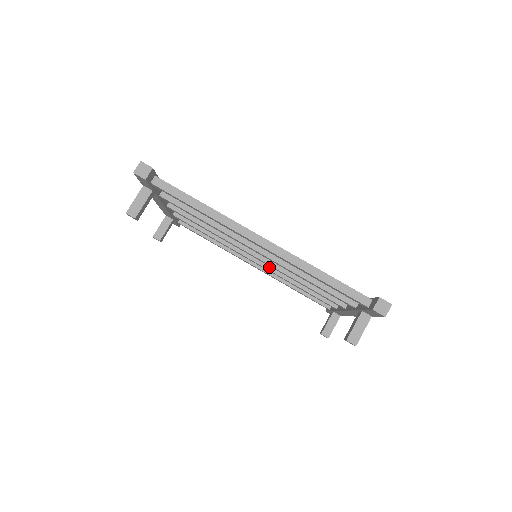
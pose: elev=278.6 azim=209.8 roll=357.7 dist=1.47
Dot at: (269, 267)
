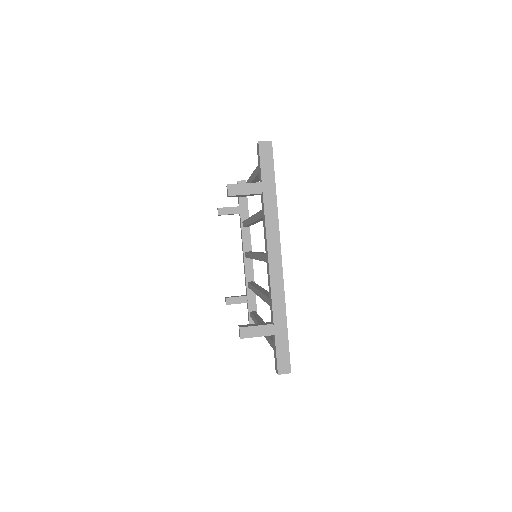
Dot at: (262, 290)
